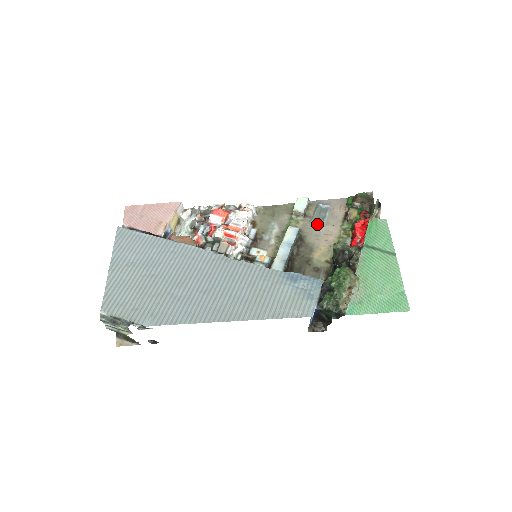
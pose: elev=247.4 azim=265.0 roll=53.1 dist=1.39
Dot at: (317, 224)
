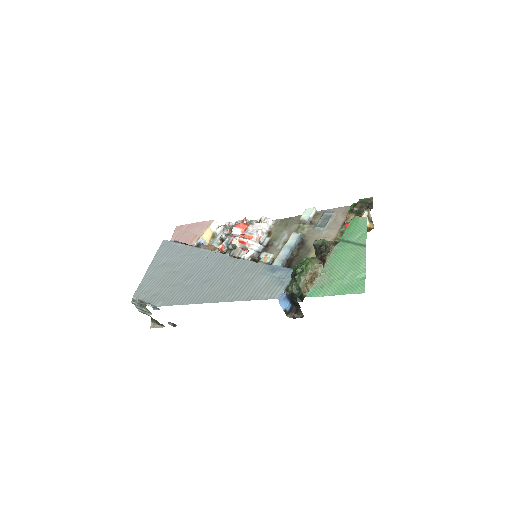
Dot at: (319, 229)
